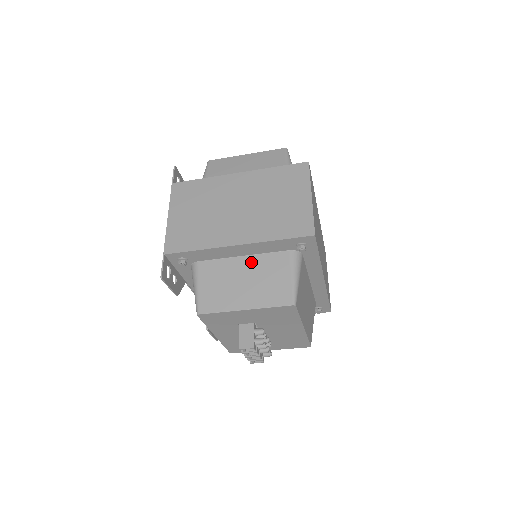
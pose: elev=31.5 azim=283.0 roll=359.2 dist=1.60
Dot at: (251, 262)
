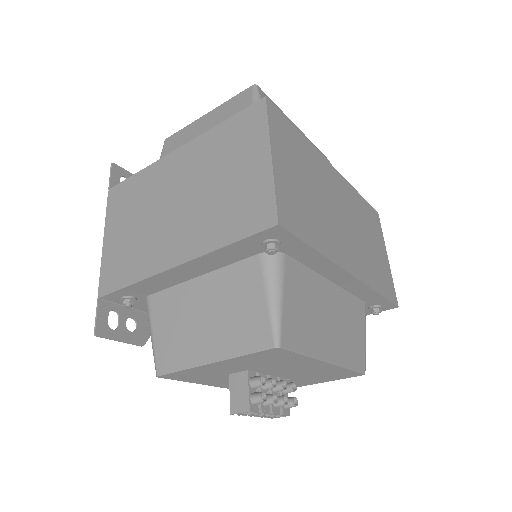
Dot at: (210, 284)
